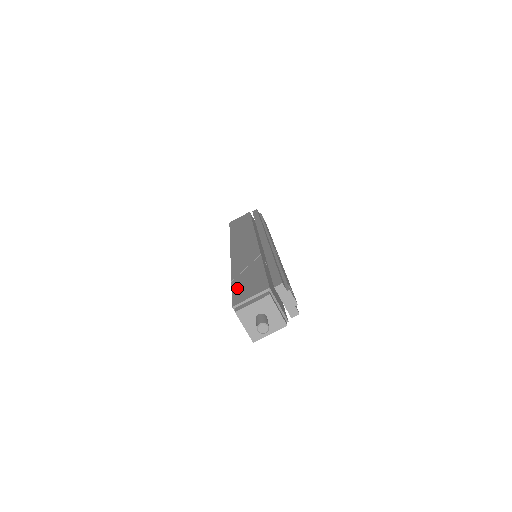
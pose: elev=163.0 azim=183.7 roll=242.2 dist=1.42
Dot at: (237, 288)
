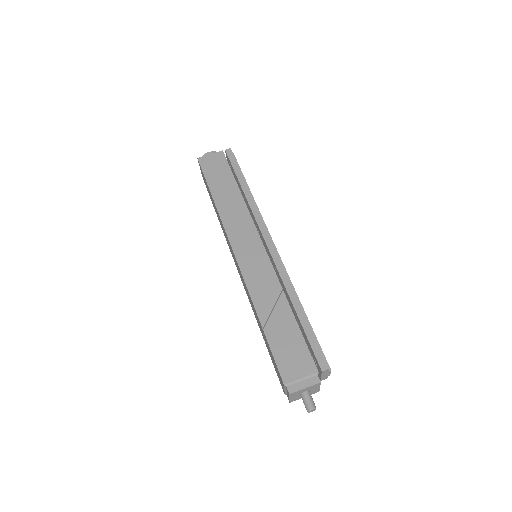
Dot at: (277, 349)
